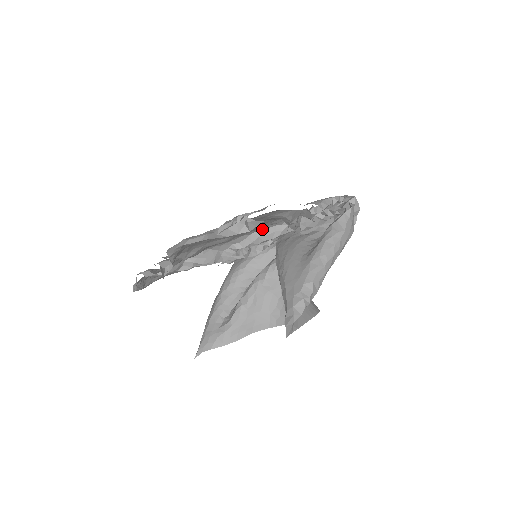
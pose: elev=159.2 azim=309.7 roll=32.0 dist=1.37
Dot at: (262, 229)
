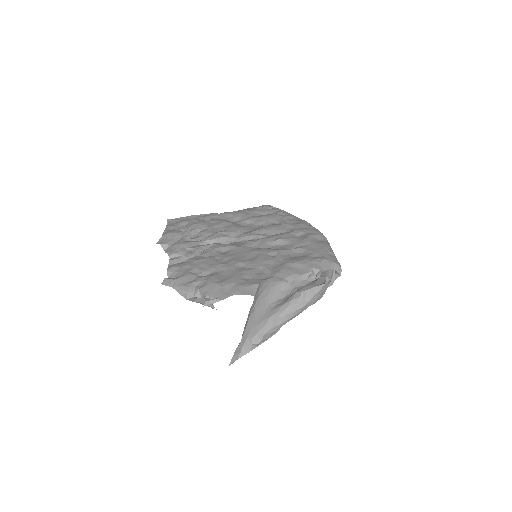
Dot at: occluded
